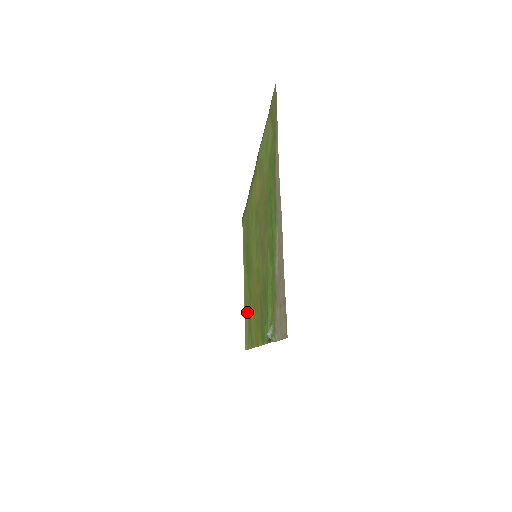
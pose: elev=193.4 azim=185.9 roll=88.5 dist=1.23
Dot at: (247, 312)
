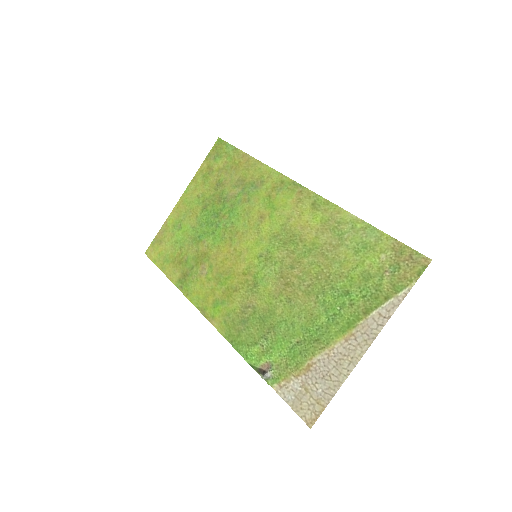
Dot at: (179, 239)
